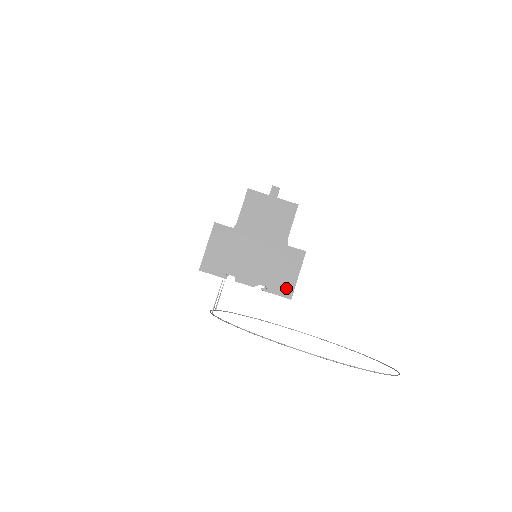
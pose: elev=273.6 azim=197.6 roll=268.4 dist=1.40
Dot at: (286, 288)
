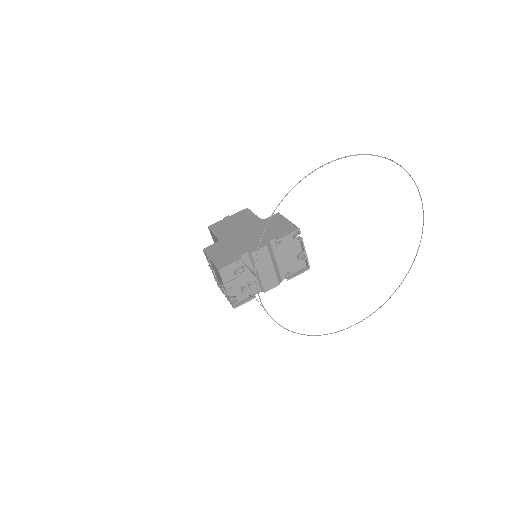
Dot at: (289, 229)
